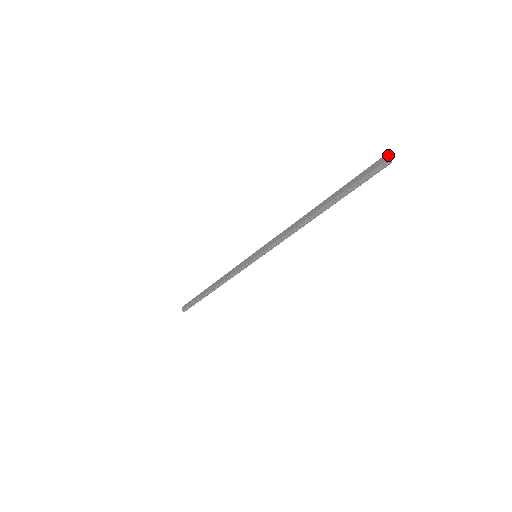
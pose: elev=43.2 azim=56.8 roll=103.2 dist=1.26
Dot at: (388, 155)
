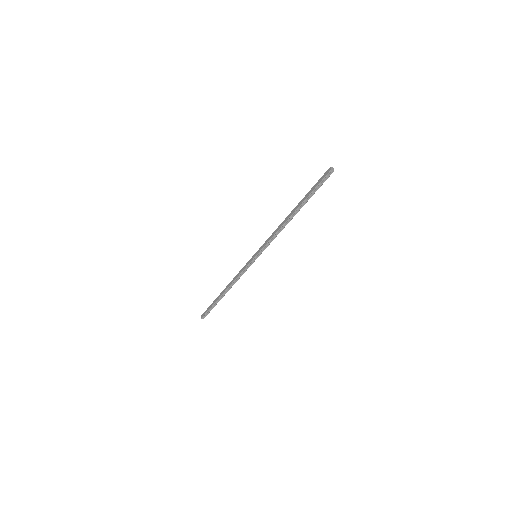
Dot at: (331, 167)
